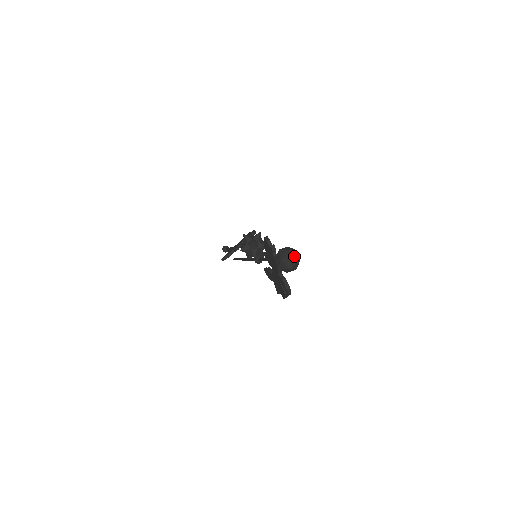
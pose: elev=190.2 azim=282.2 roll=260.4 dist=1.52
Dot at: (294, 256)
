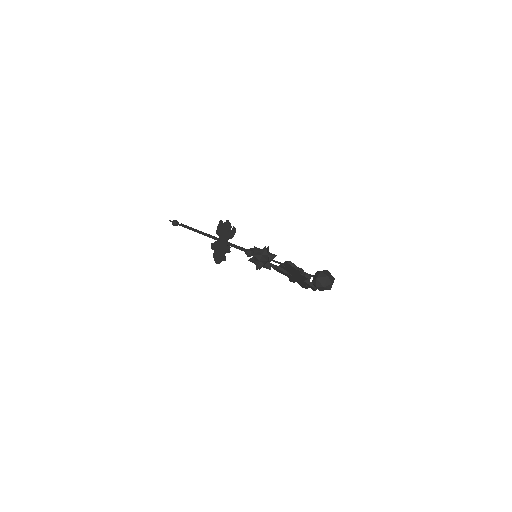
Dot at: (331, 279)
